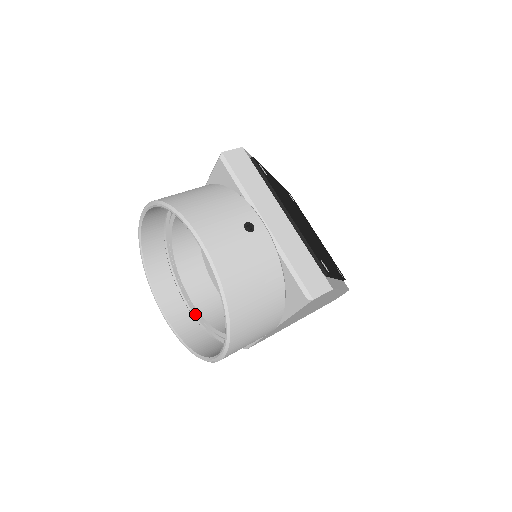
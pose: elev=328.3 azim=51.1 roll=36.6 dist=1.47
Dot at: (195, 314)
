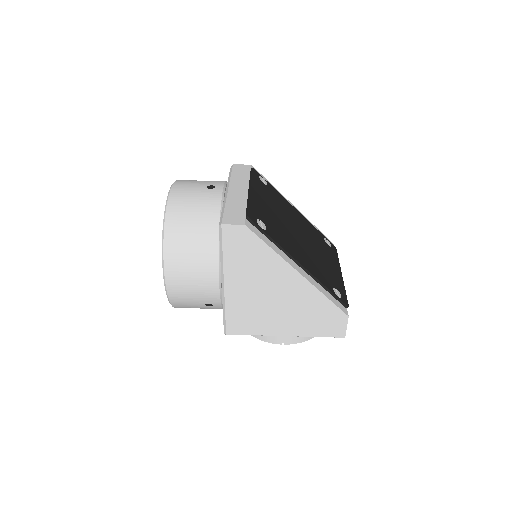
Dot at: occluded
